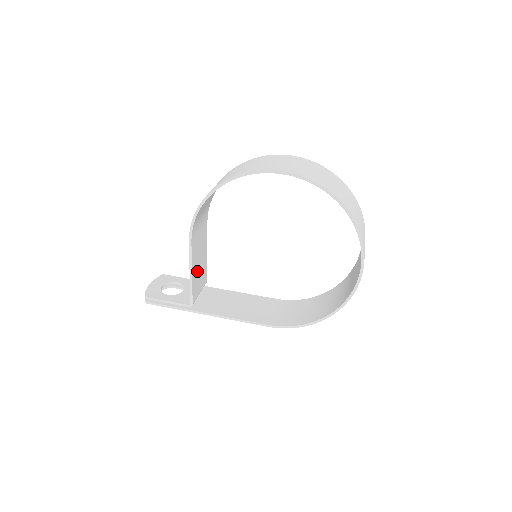
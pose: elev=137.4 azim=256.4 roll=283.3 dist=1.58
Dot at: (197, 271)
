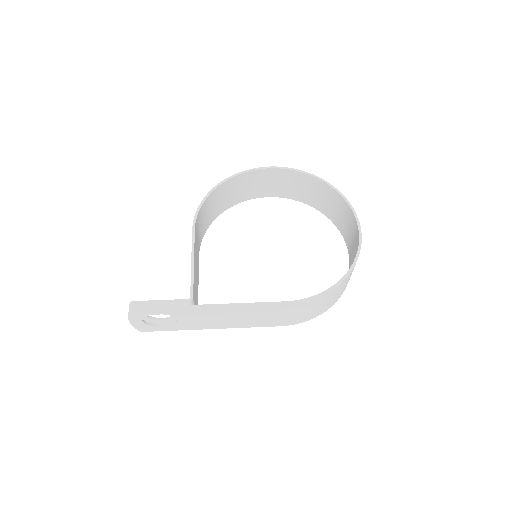
Dot at: (195, 275)
